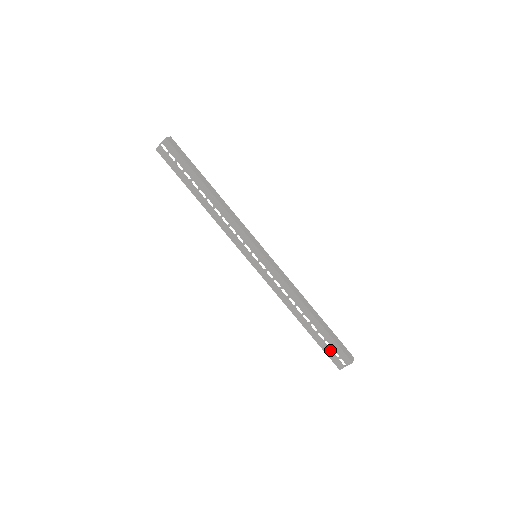
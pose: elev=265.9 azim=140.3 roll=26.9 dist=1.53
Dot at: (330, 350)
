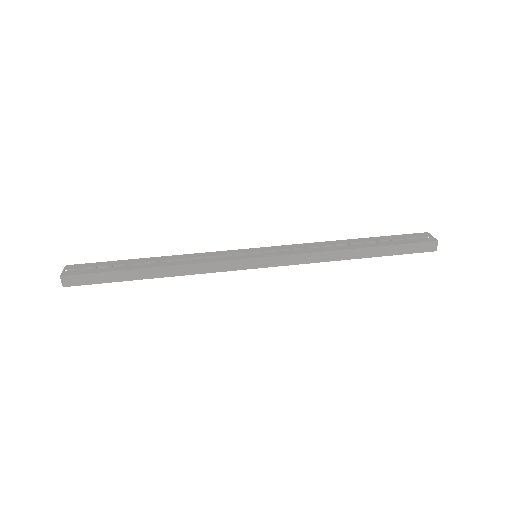
Dot at: (407, 240)
